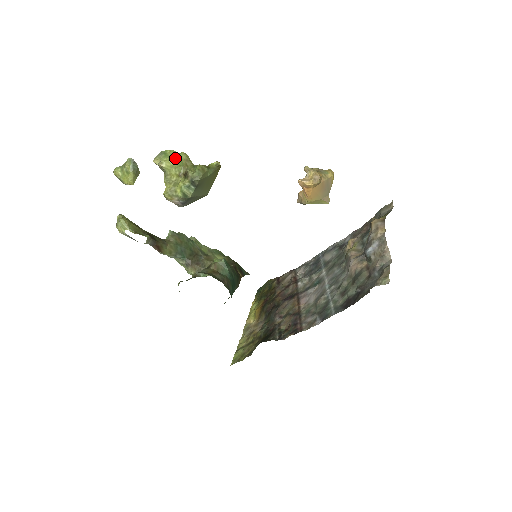
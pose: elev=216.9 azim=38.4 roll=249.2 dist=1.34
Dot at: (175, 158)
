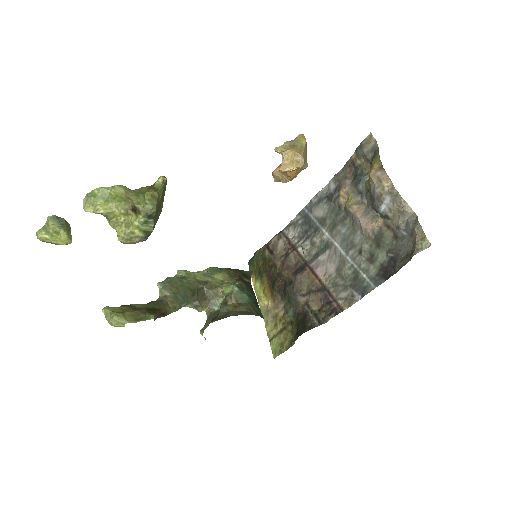
Dot at: (109, 196)
